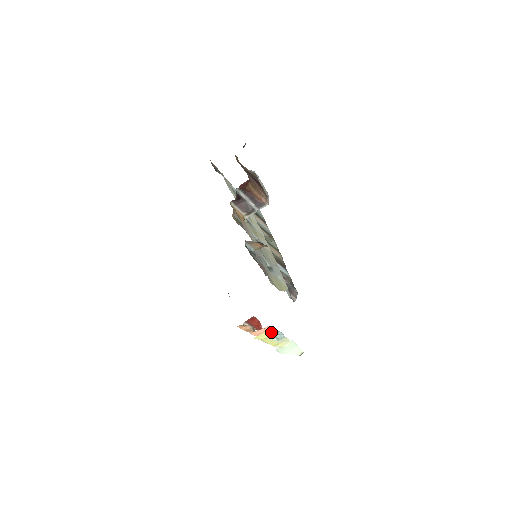
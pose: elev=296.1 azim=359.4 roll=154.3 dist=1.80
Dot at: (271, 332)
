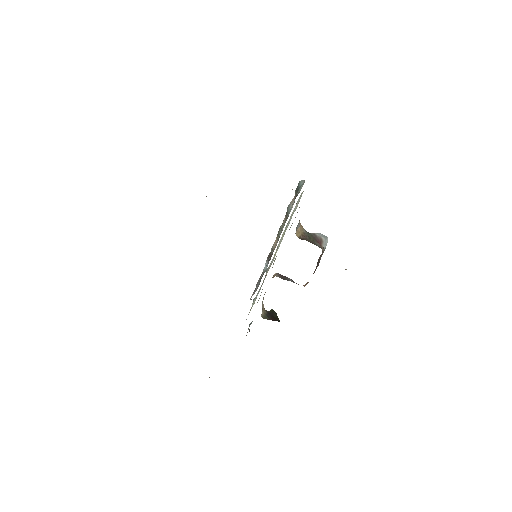
Dot at: occluded
